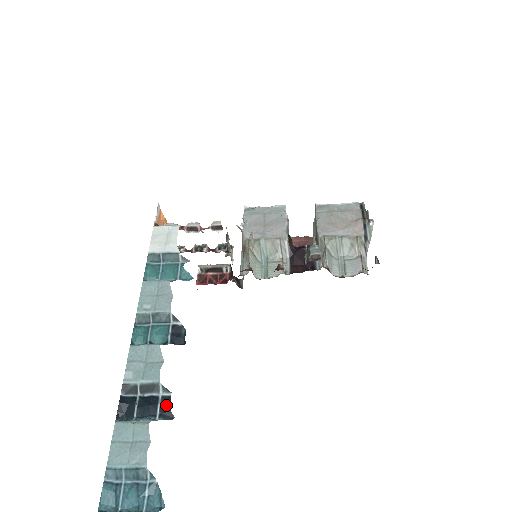
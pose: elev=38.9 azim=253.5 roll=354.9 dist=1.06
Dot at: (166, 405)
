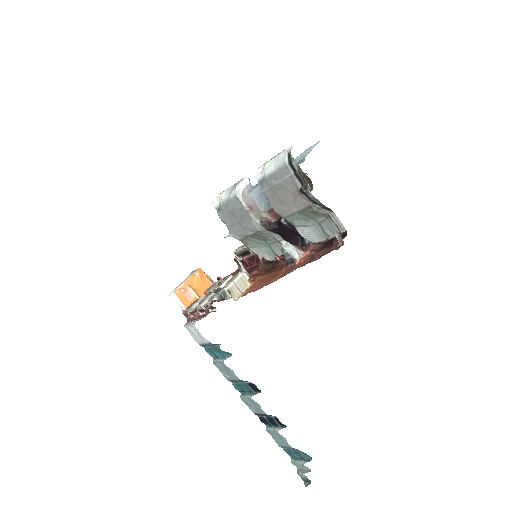
Dot at: (278, 421)
